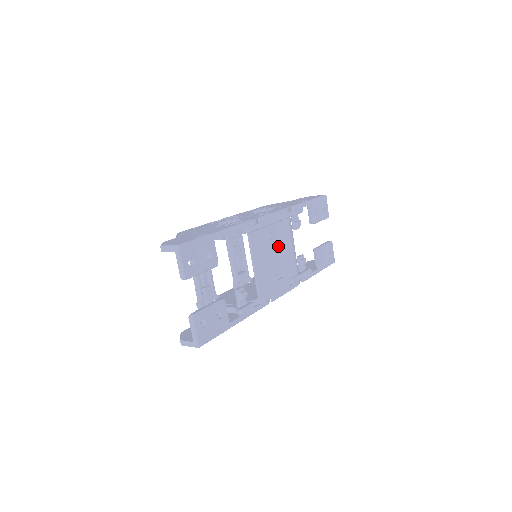
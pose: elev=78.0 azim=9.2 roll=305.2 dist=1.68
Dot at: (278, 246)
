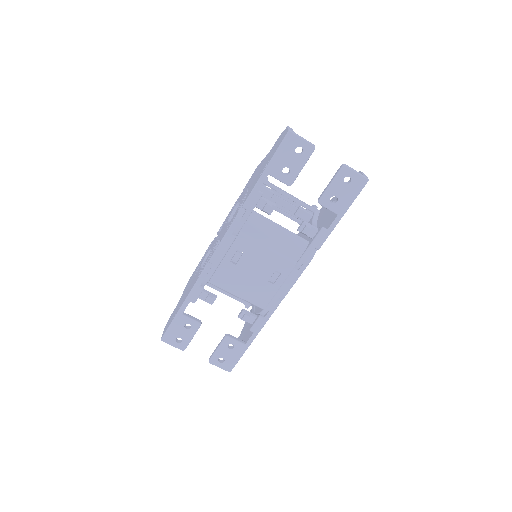
Dot at: (252, 258)
